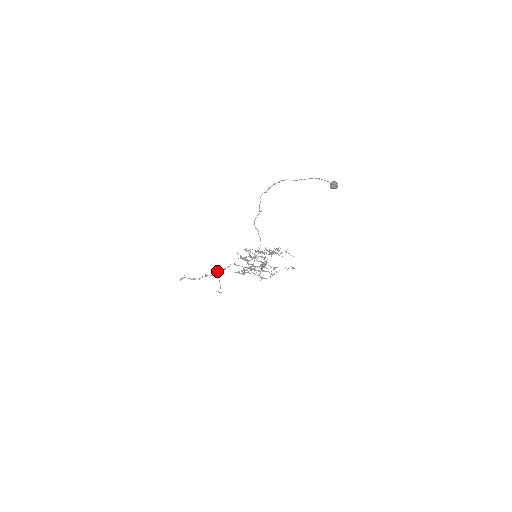
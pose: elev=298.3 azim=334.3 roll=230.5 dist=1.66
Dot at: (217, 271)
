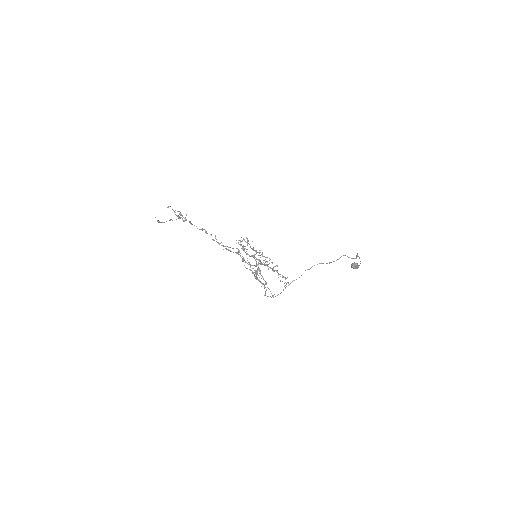
Dot at: occluded
